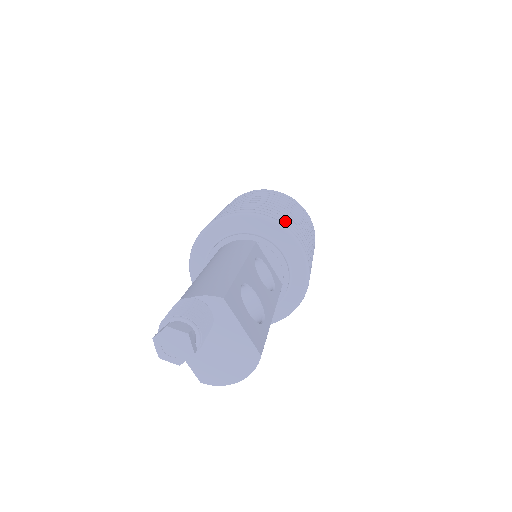
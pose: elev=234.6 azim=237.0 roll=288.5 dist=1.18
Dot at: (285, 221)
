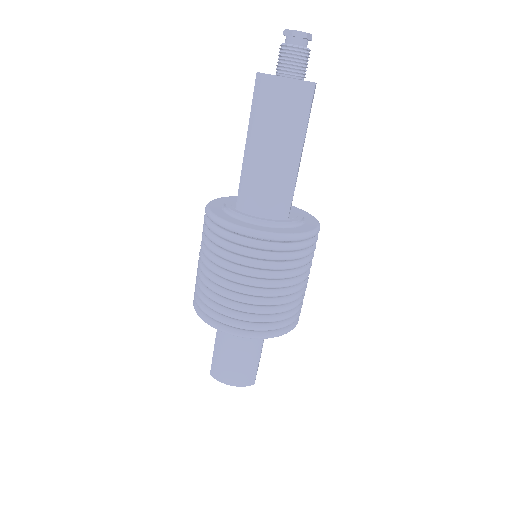
Dot at: occluded
